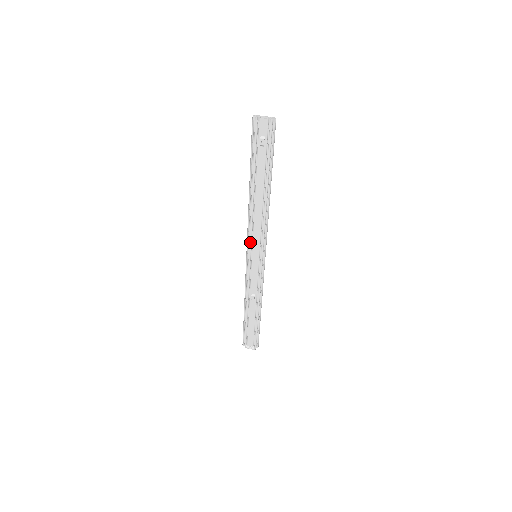
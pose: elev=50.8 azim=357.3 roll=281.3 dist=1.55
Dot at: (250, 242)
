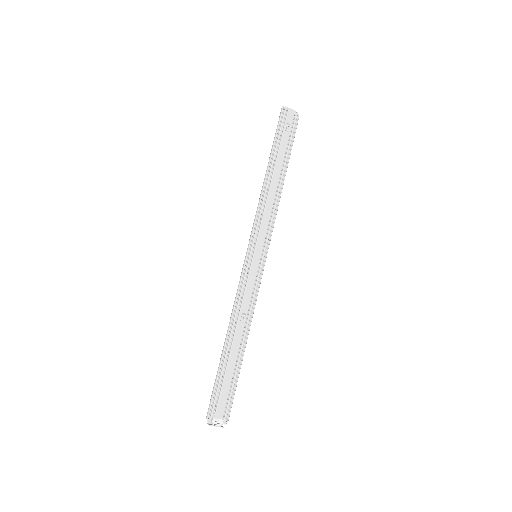
Dot at: (256, 234)
